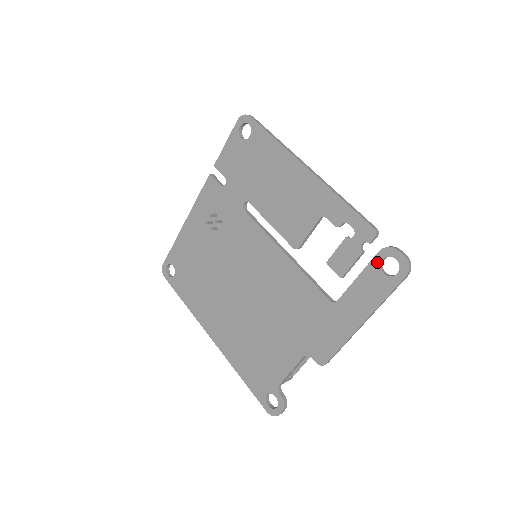
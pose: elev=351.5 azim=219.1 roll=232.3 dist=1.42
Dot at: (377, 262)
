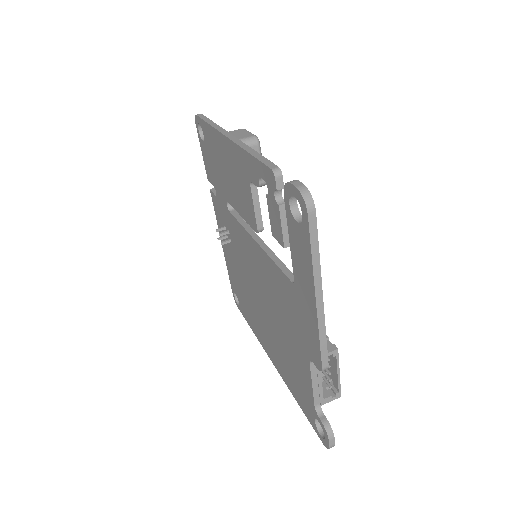
Dot at: (288, 210)
